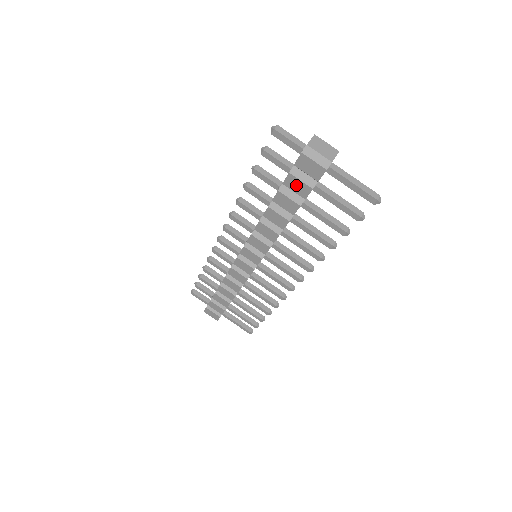
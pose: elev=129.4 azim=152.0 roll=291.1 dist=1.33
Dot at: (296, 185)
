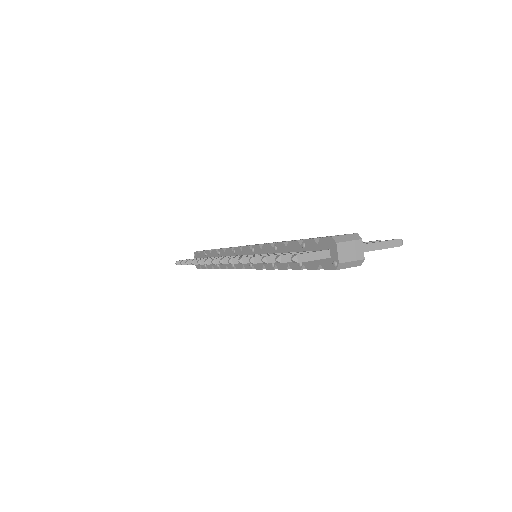
Dot at: occluded
